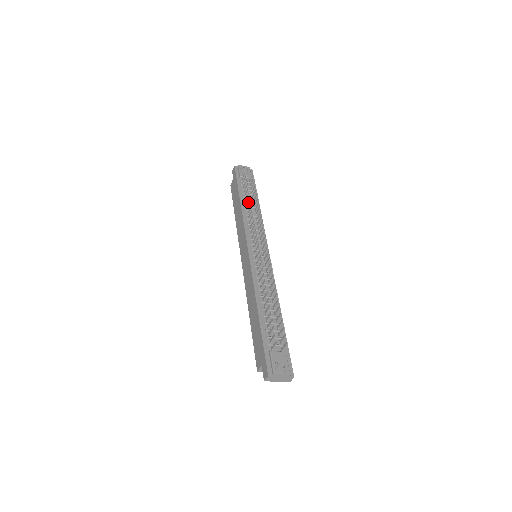
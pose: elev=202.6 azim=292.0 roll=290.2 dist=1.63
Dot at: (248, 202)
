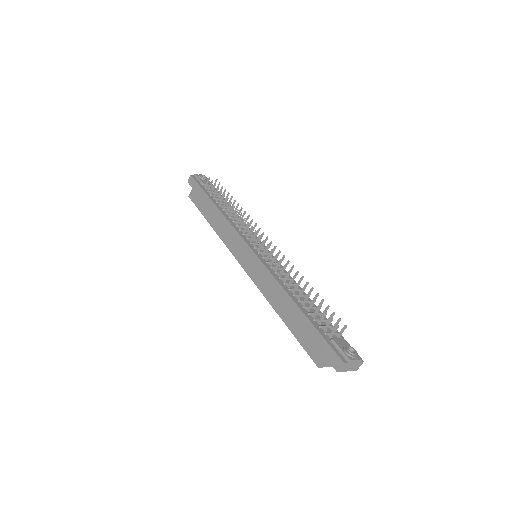
Dot at: (223, 206)
